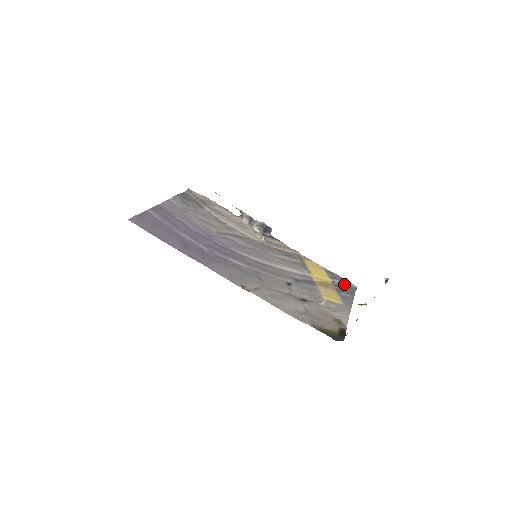
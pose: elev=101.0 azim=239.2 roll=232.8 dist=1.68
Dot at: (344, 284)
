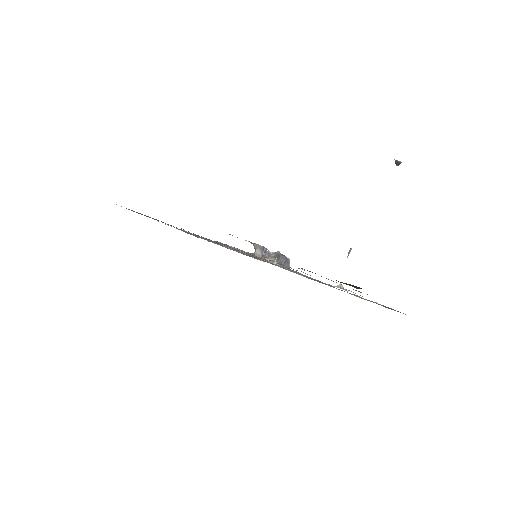
Dot at: occluded
